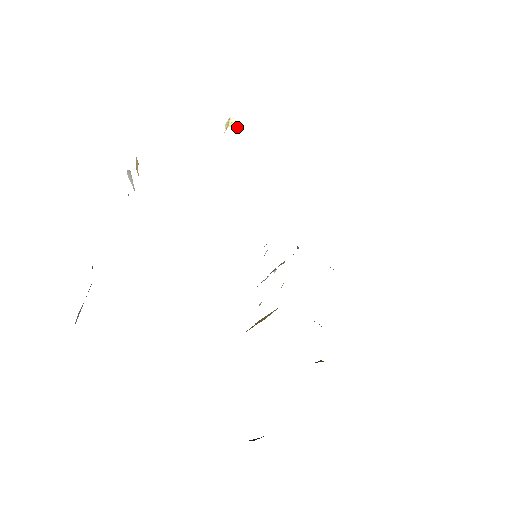
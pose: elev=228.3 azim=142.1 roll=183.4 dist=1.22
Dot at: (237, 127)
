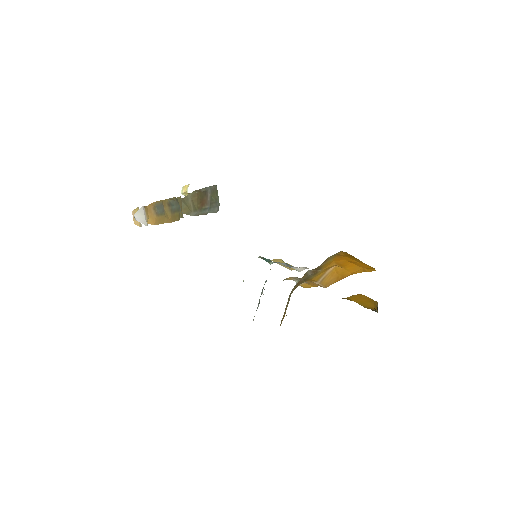
Dot at: occluded
